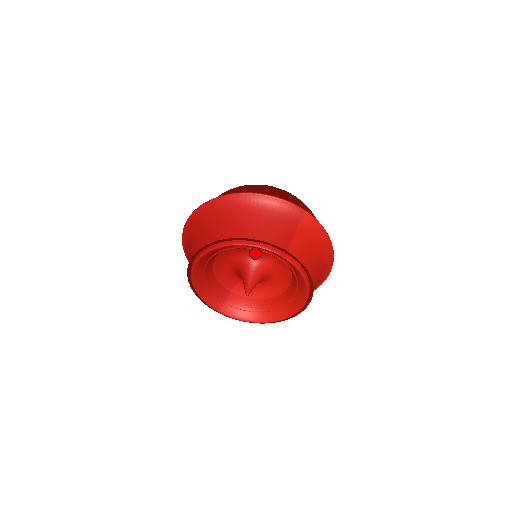
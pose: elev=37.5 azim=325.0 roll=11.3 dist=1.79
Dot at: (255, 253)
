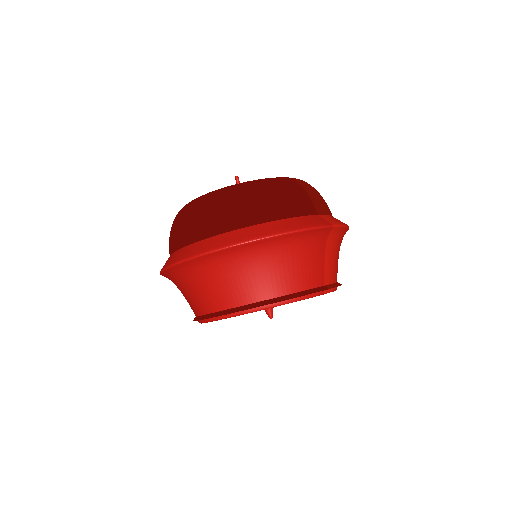
Dot at: occluded
